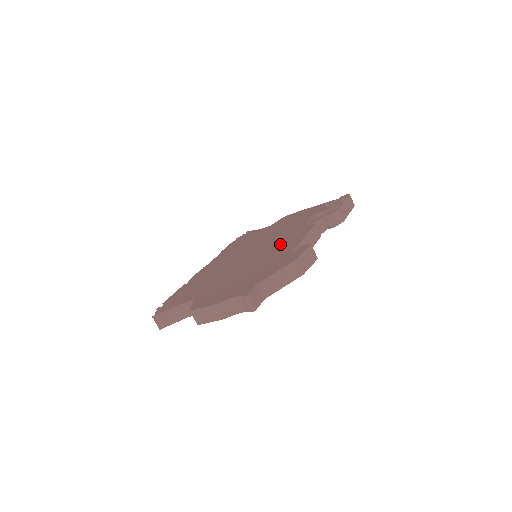
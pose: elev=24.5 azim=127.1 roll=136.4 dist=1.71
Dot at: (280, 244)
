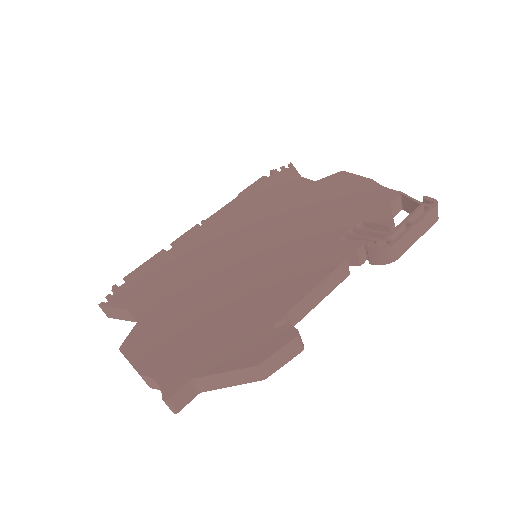
Dot at: (280, 274)
